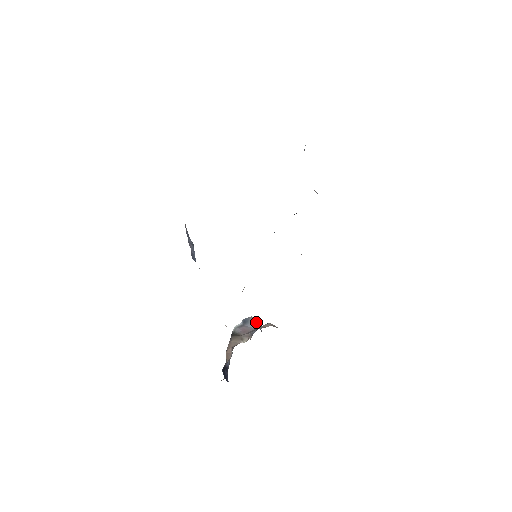
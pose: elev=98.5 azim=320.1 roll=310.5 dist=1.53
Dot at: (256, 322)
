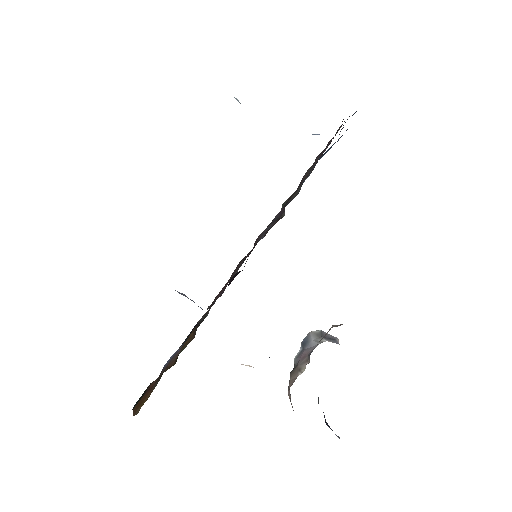
Dot at: (320, 335)
